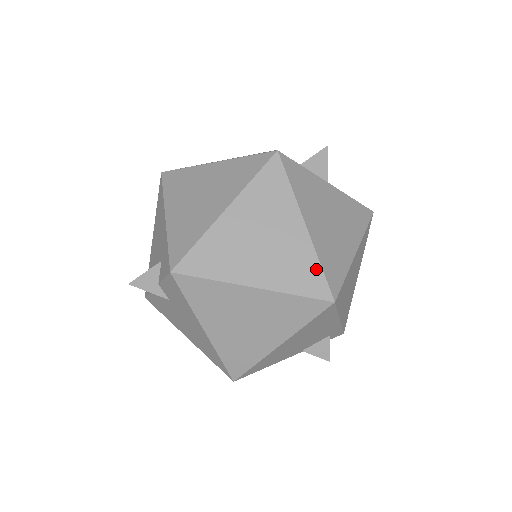
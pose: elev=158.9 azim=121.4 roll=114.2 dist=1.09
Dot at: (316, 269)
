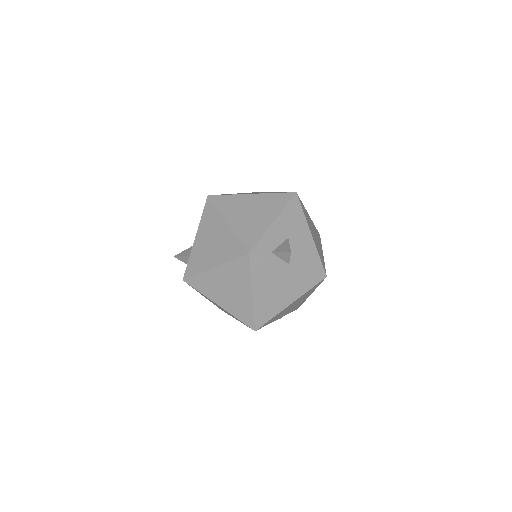
Dot at: (251, 315)
